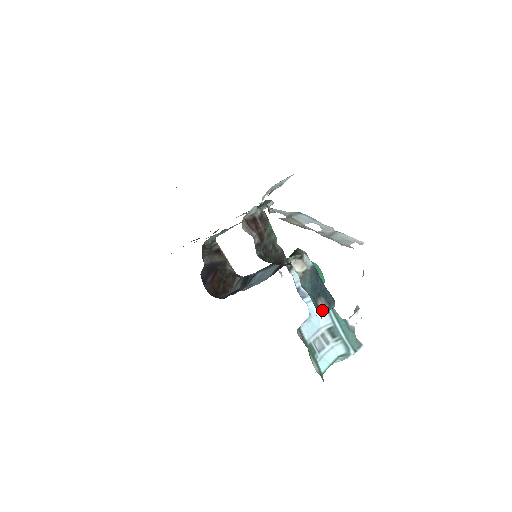
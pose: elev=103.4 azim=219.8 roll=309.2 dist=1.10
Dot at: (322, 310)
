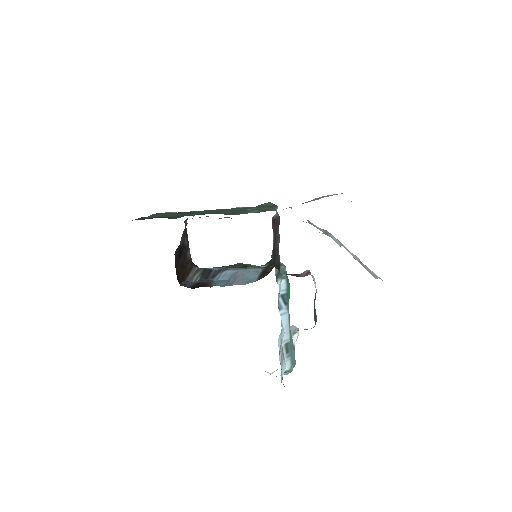
Dot at: occluded
